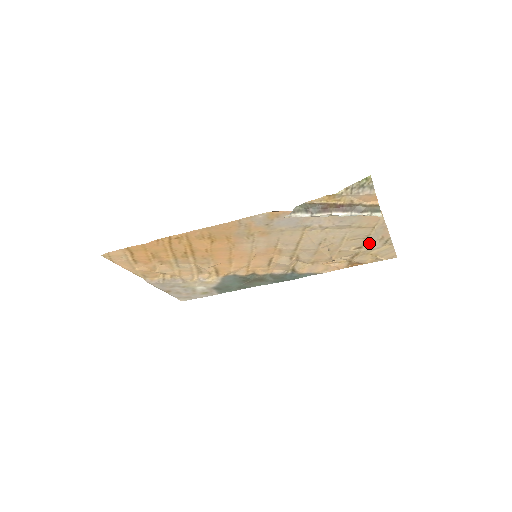
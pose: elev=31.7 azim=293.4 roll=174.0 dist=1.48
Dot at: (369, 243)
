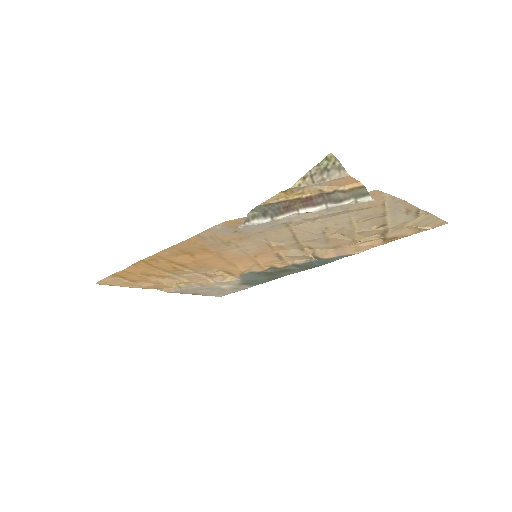
Dot at: (393, 219)
